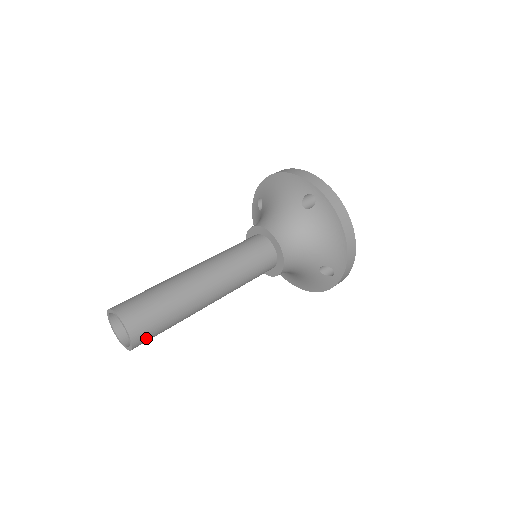
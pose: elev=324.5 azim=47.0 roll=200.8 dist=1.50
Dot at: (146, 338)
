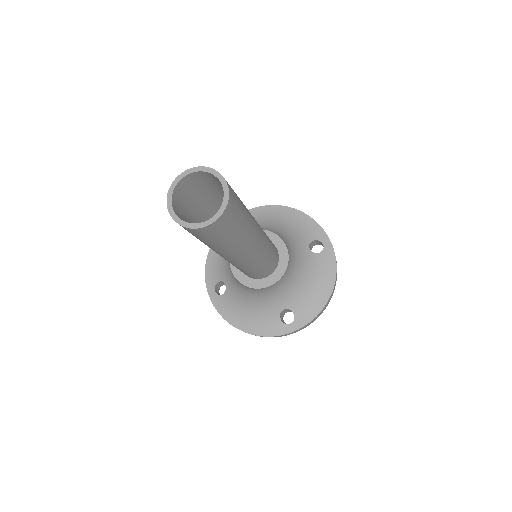
Dot at: (217, 230)
